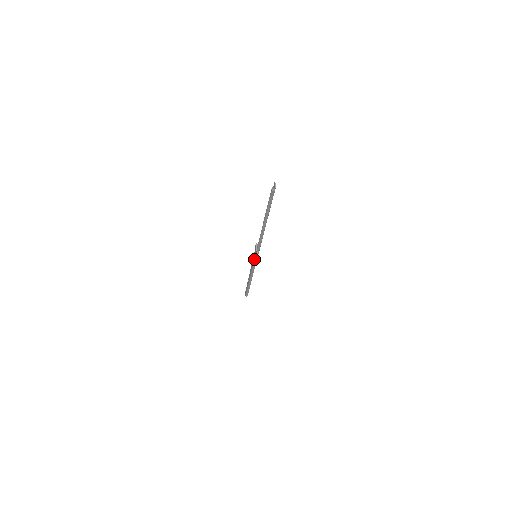
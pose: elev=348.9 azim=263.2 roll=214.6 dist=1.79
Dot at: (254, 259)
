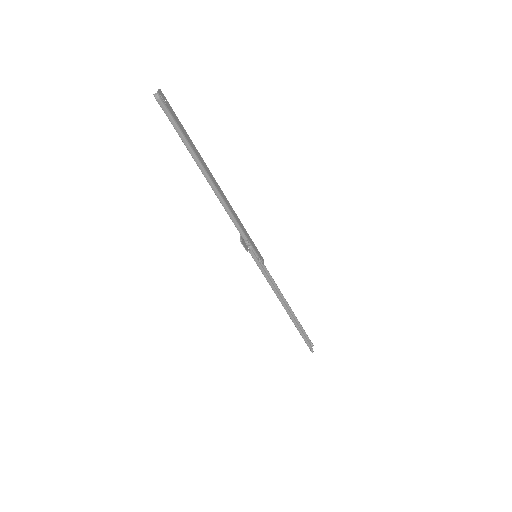
Dot at: occluded
